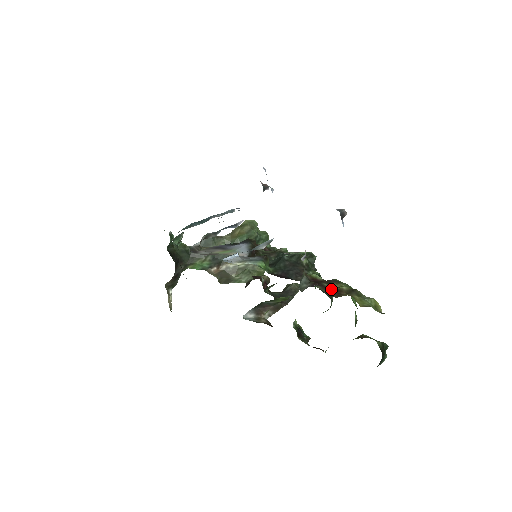
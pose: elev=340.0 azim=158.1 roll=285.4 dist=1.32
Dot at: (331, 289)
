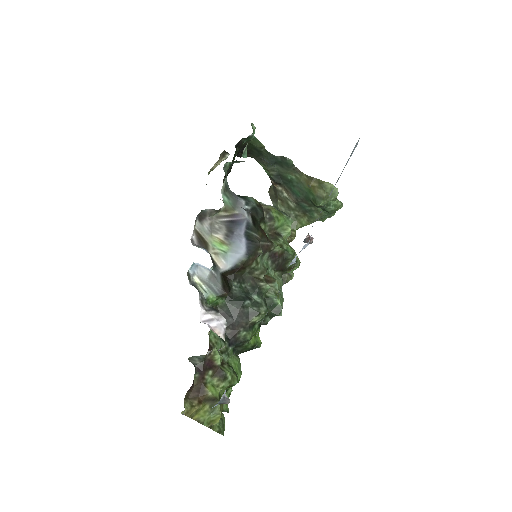
Dot at: (202, 385)
